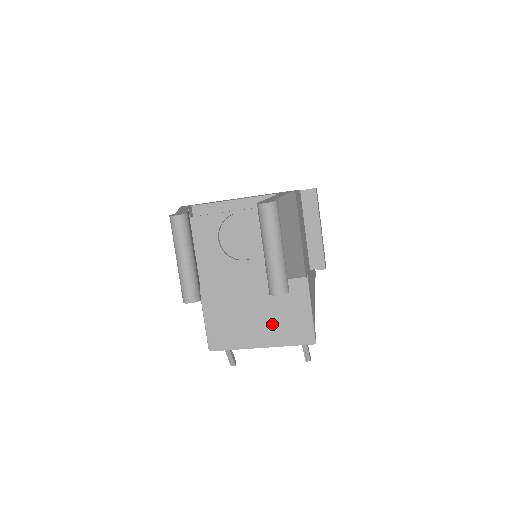
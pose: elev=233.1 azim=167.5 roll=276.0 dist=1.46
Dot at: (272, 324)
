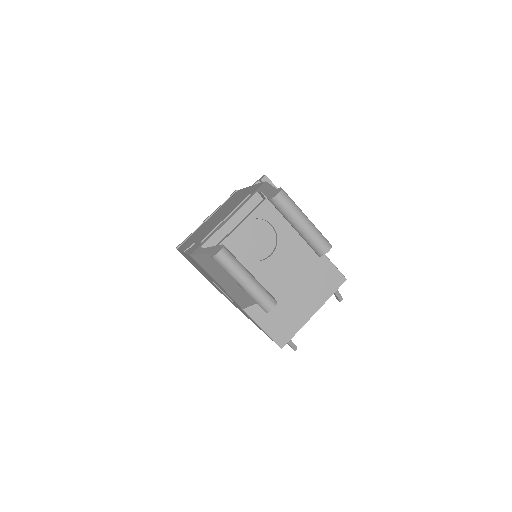
Dot at: (310, 290)
